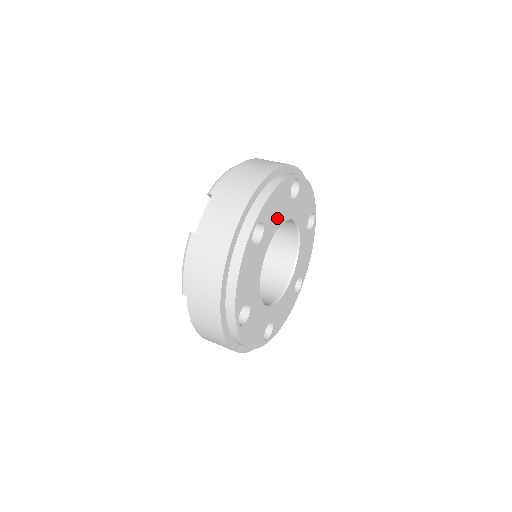
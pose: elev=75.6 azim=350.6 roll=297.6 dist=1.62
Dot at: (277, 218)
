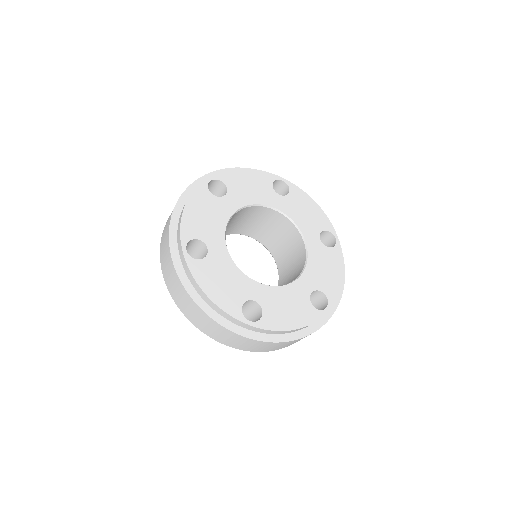
Dot at: (215, 222)
